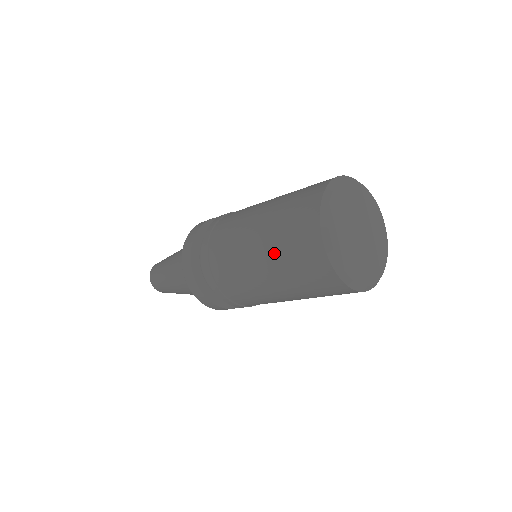
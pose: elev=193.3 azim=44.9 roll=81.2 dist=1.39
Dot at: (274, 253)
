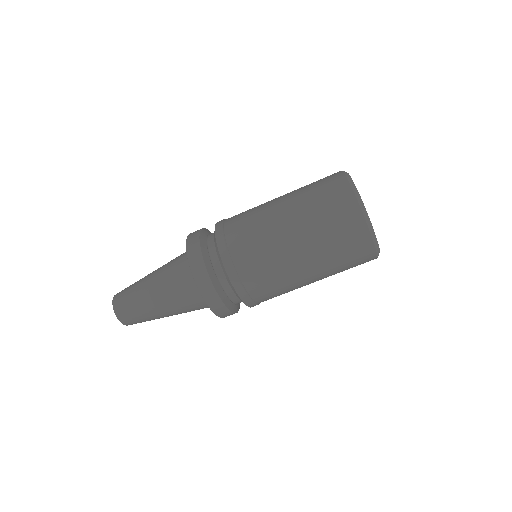
Dot at: (300, 200)
